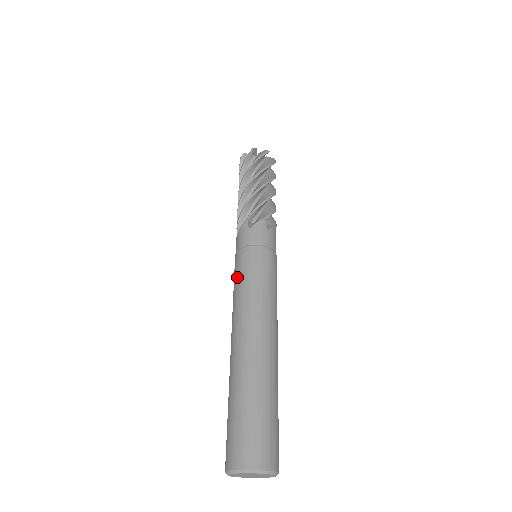
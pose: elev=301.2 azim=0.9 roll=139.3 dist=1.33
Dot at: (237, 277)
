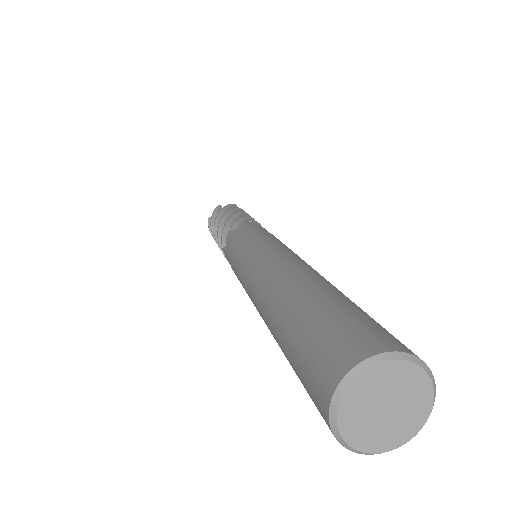
Dot at: (258, 240)
